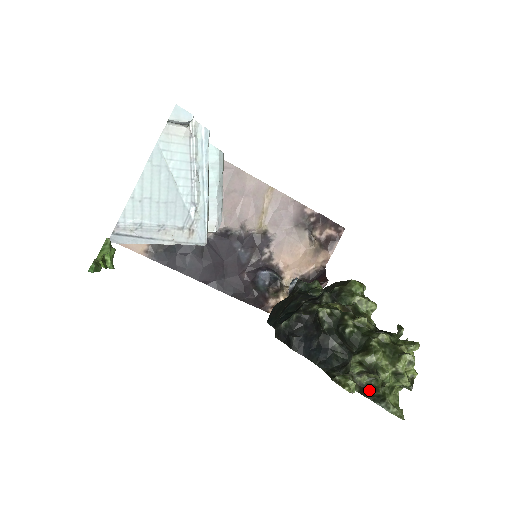
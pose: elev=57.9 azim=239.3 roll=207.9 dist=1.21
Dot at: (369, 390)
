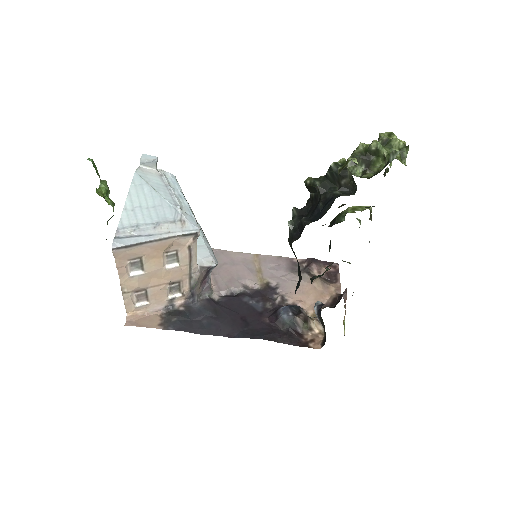
Dot at: (378, 172)
